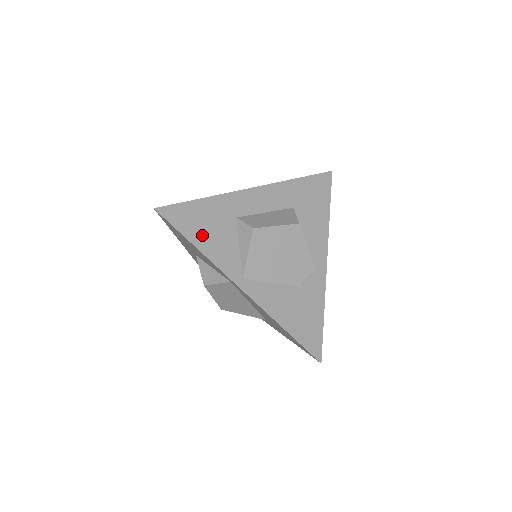
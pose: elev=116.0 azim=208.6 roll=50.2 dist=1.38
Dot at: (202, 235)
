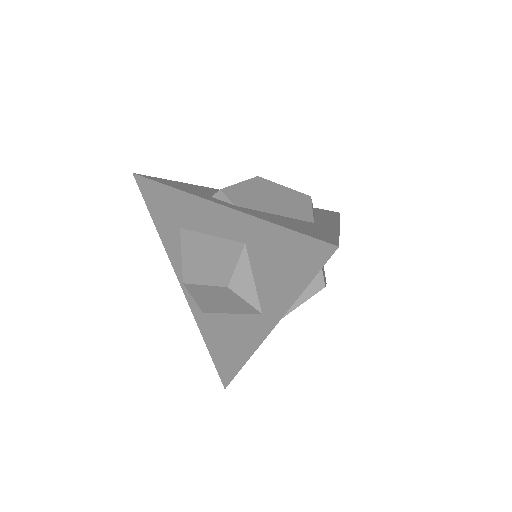
Dot at: occluded
